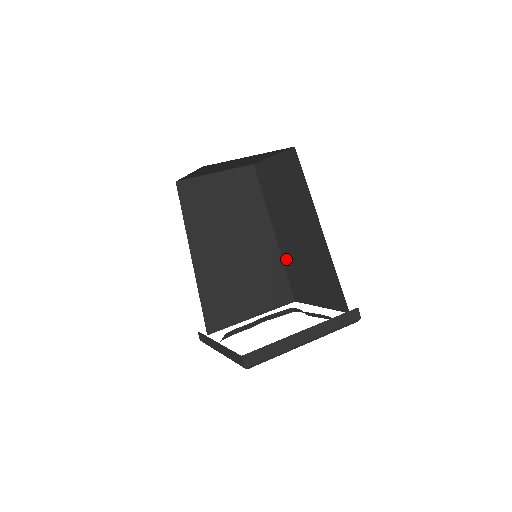
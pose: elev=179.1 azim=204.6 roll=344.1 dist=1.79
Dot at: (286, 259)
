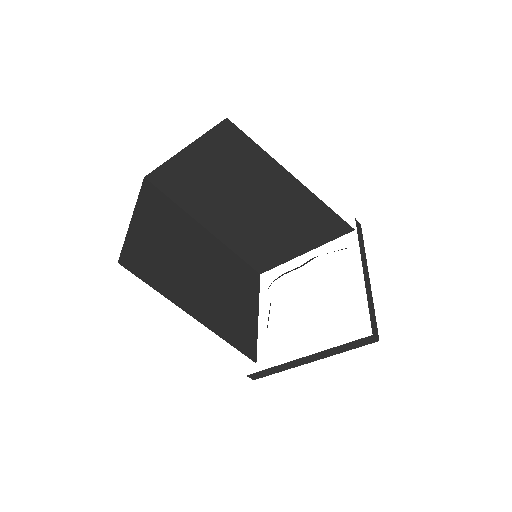
Dot at: occluded
